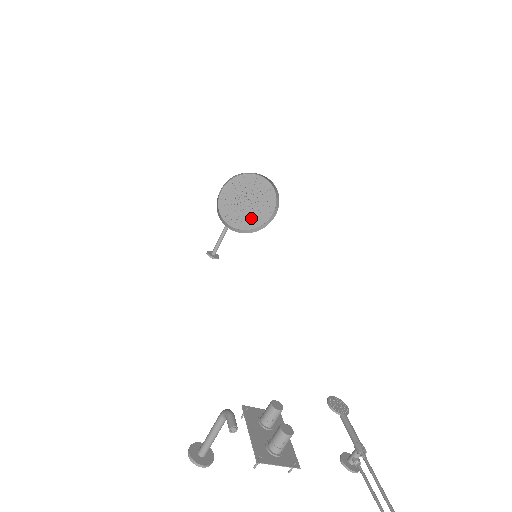
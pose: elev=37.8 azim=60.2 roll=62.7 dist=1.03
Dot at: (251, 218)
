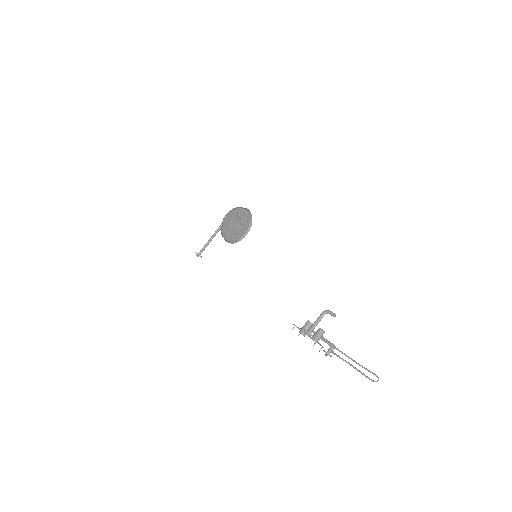
Dot at: (234, 235)
